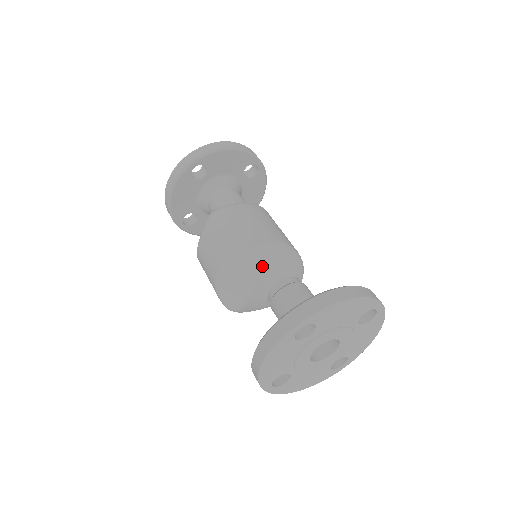
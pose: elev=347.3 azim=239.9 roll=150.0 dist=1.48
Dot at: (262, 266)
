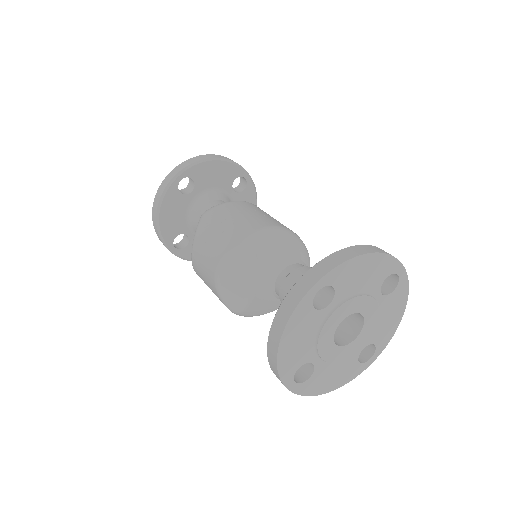
Dot at: (264, 251)
